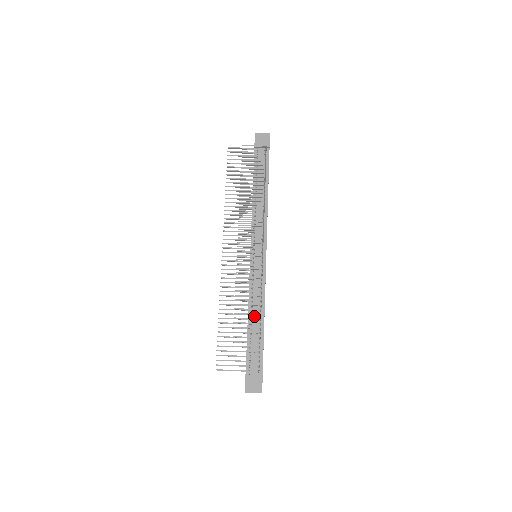
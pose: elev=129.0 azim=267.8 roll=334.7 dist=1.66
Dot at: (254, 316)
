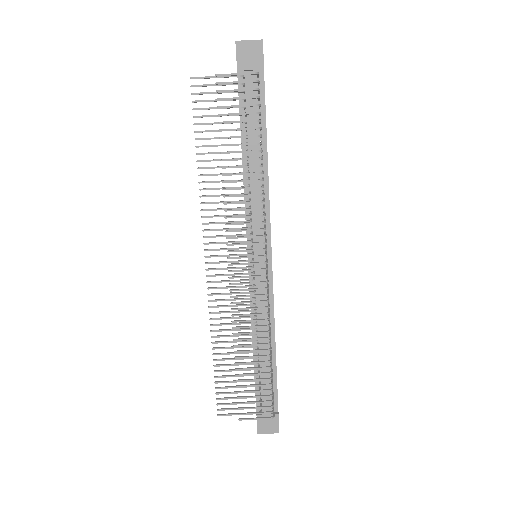
Dot at: occluded
